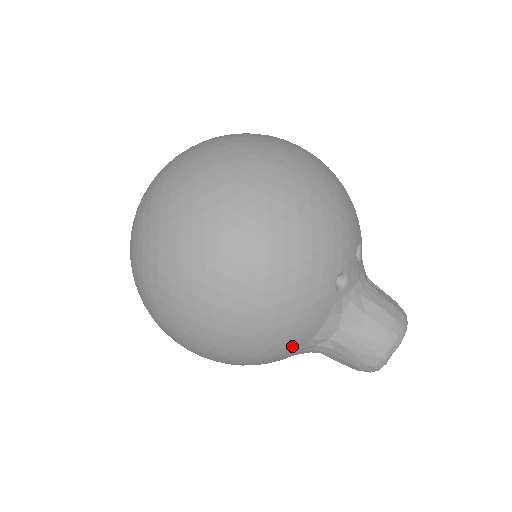
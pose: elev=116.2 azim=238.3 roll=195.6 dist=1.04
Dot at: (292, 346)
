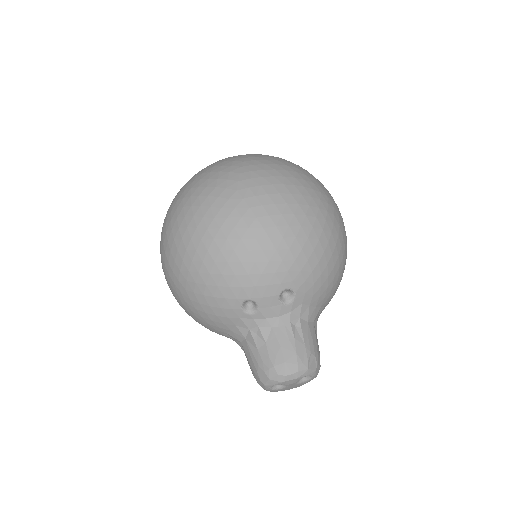
Dot at: (212, 328)
